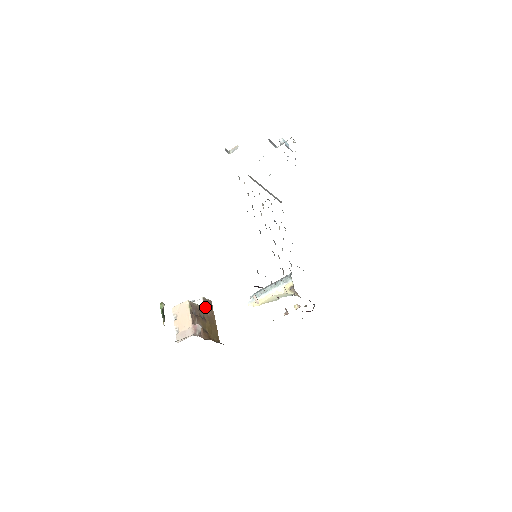
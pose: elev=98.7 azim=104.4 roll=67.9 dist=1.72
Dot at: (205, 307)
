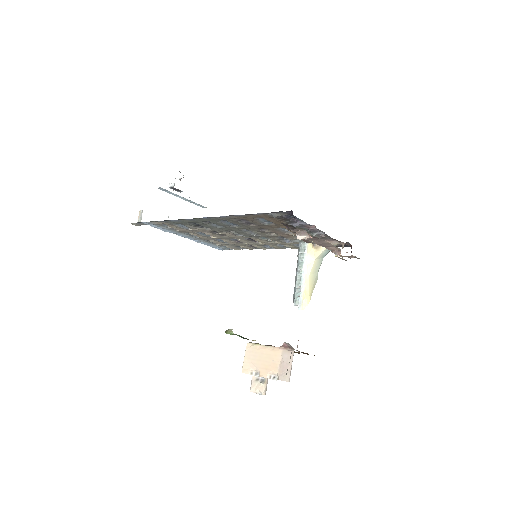
Dot at: occluded
